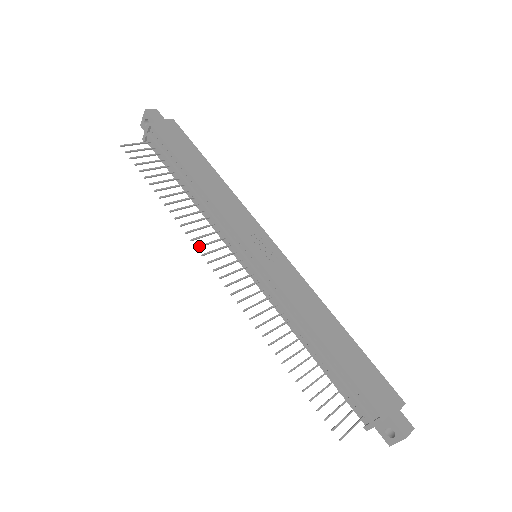
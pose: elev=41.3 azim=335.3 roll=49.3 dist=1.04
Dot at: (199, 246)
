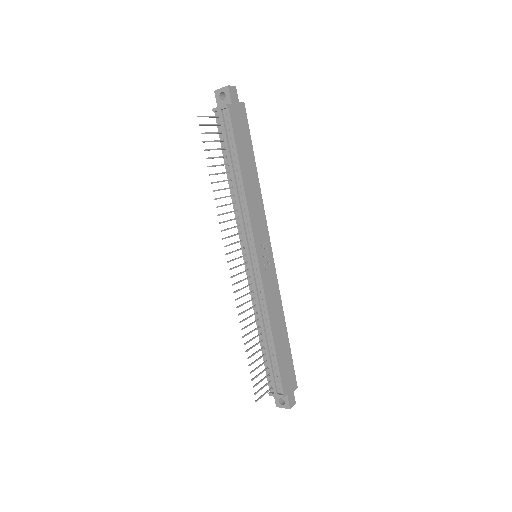
Dot at: (225, 238)
